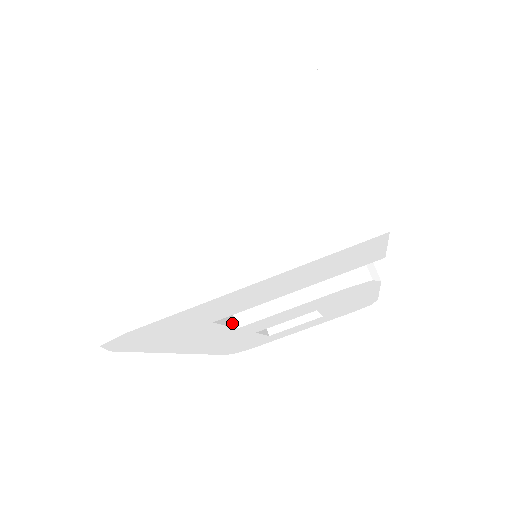
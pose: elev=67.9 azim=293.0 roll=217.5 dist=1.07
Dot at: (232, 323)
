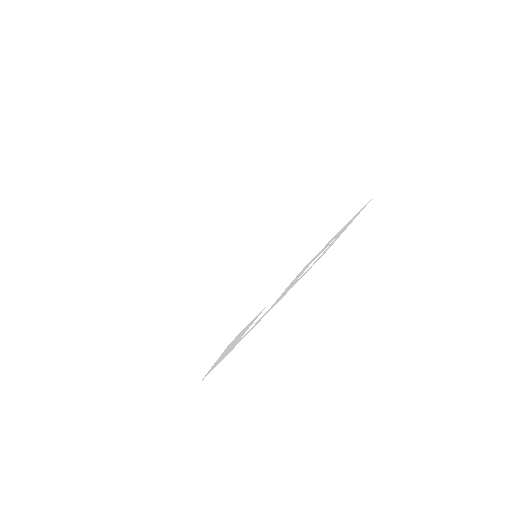
Dot at: (261, 313)
